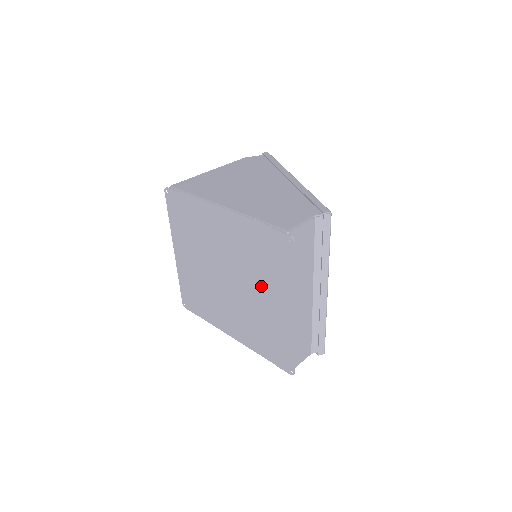
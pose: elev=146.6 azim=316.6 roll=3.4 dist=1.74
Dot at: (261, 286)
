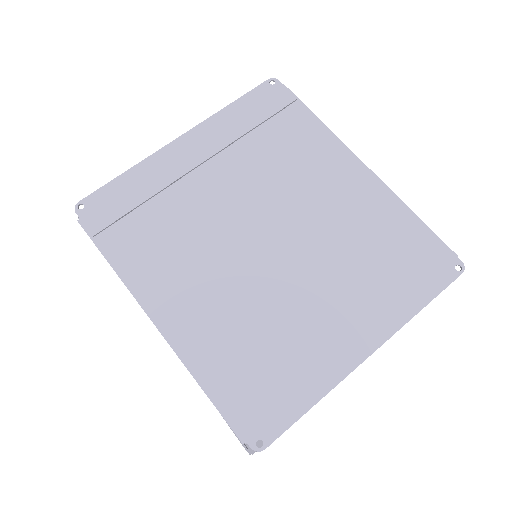
Dot at: (336, 285)
